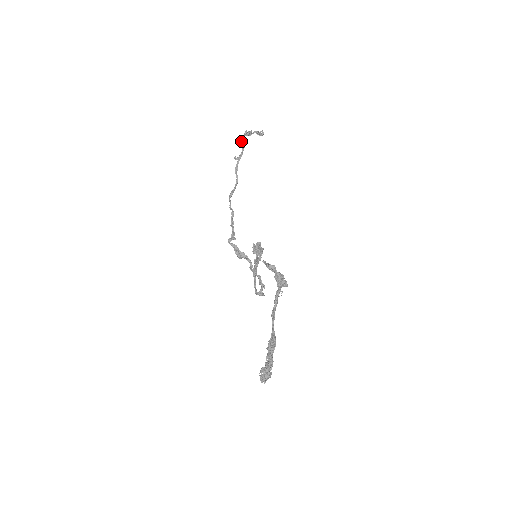
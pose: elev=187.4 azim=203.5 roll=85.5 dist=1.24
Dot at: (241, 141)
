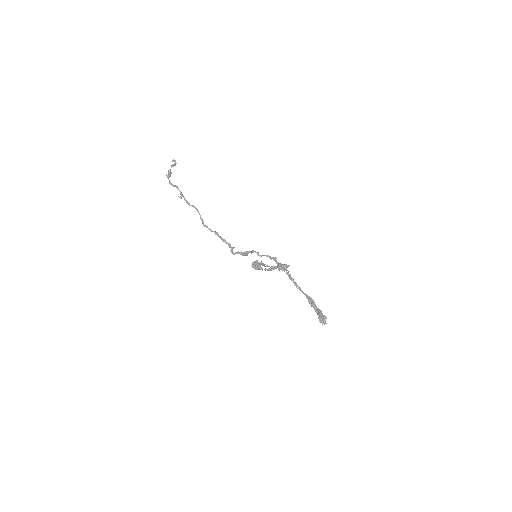
Dot at: occluded
